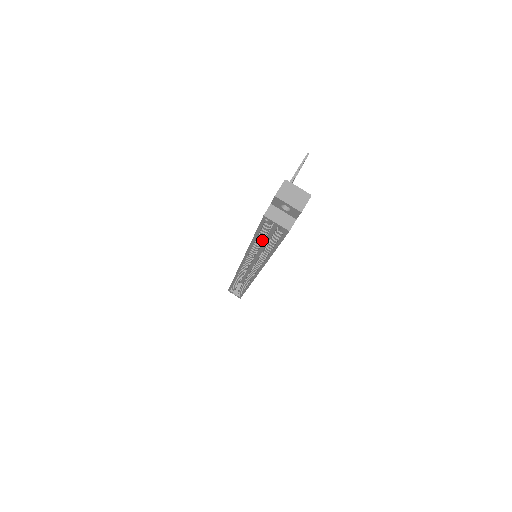
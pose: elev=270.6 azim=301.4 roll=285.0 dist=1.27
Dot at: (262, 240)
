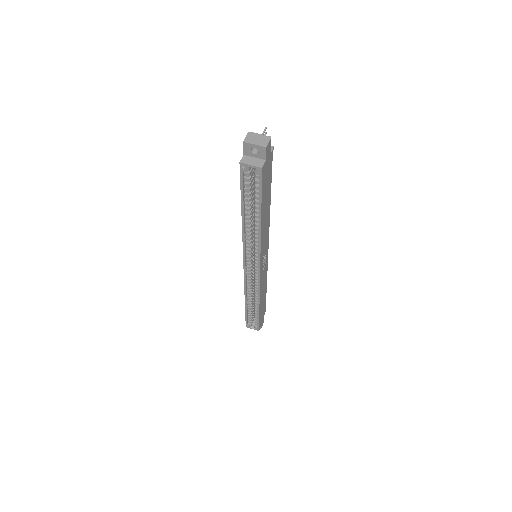
Dot at: (249, 206)
